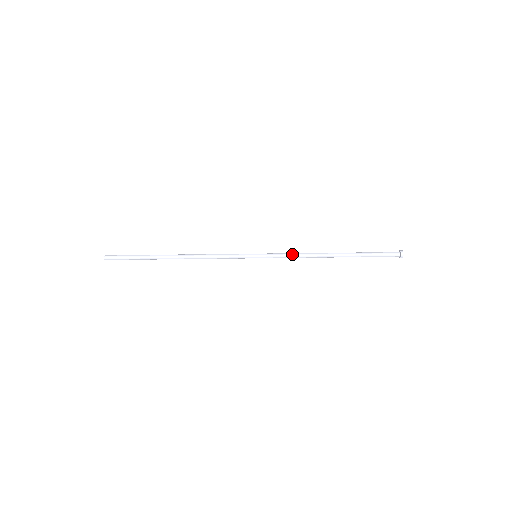
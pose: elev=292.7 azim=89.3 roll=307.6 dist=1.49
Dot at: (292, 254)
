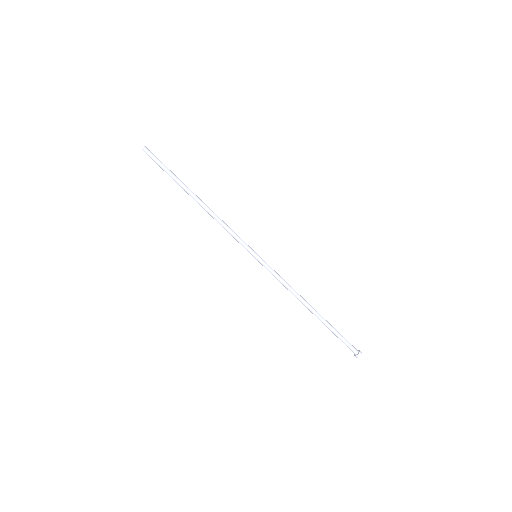
Dot at: (283, 280)
